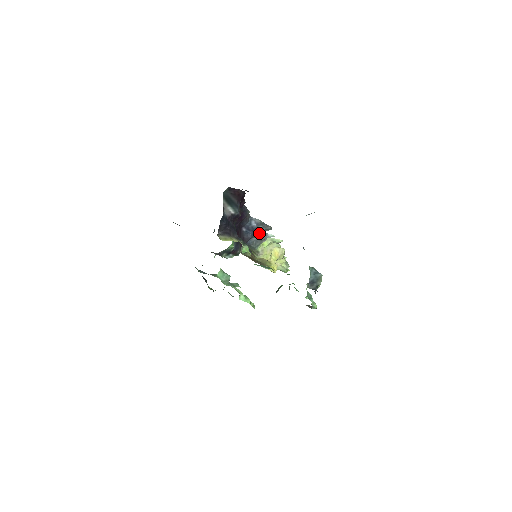
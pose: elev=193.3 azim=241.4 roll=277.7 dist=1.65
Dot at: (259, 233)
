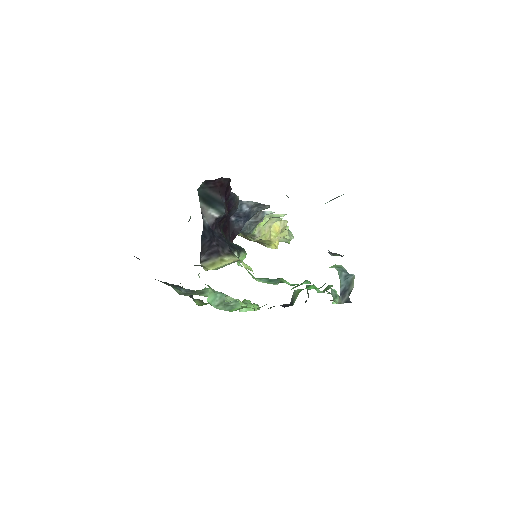
Dot at: occluded
